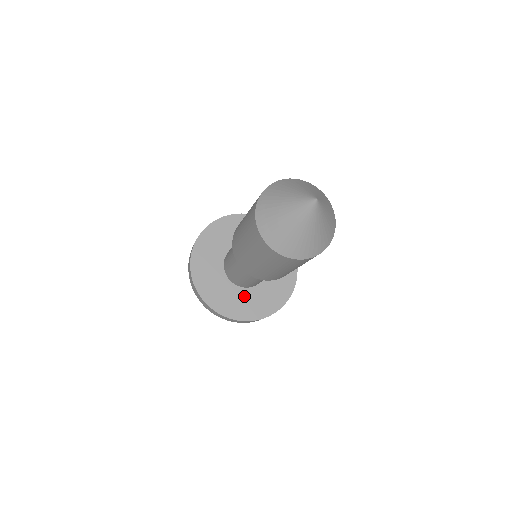
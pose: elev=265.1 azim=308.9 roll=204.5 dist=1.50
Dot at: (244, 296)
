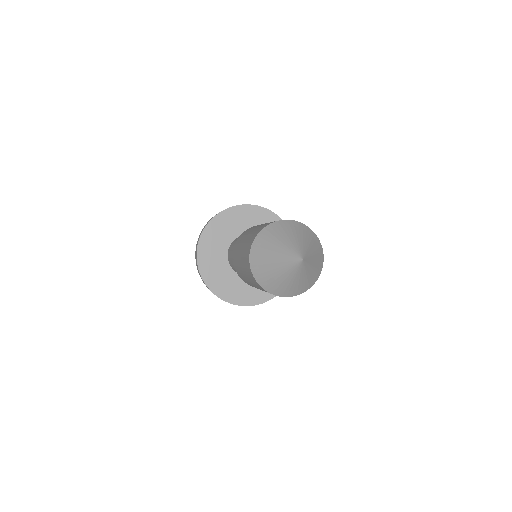
Dot at: (239, 282)
